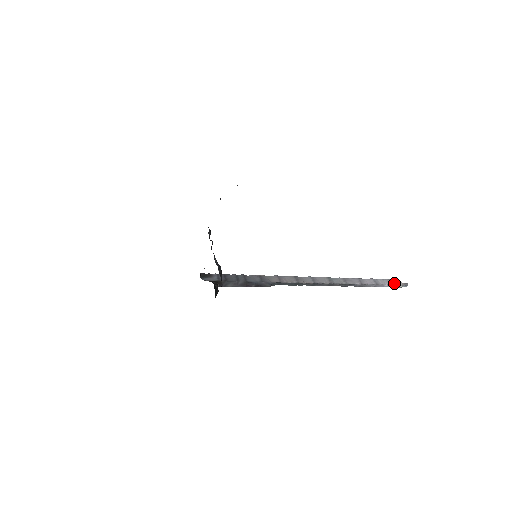
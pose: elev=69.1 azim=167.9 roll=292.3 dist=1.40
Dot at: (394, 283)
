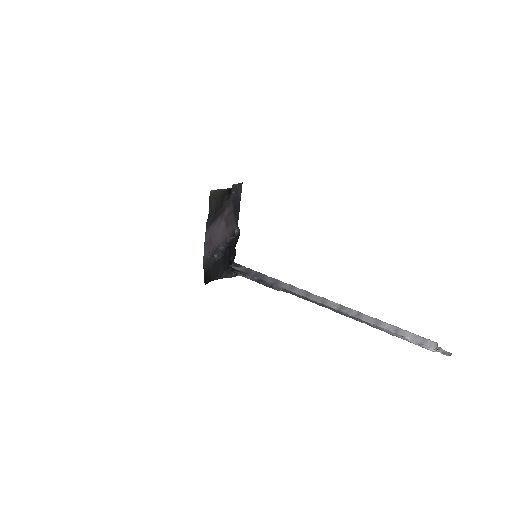
Dot at: (423, 342)
